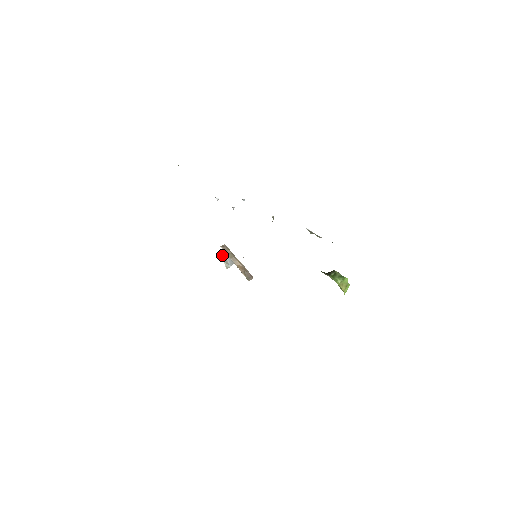
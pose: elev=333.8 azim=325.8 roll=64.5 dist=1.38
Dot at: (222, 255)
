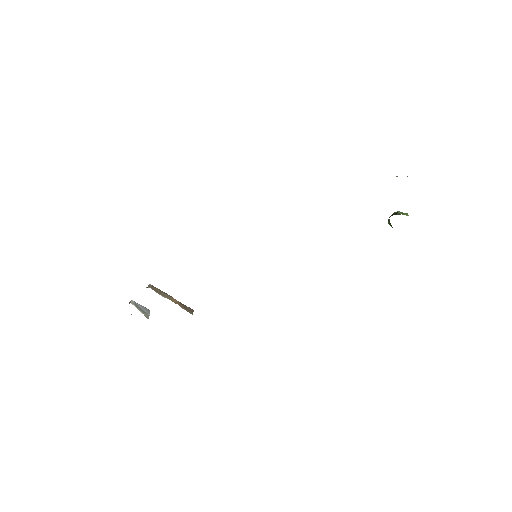
Dot at: (135, 305)
